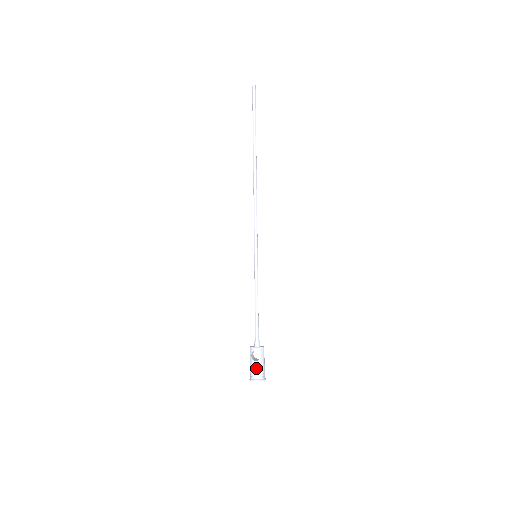
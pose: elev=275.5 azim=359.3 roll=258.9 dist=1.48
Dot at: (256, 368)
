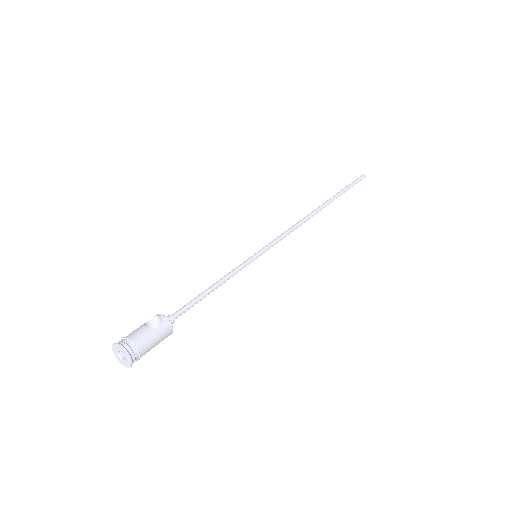
Dot at: (136, 333)
